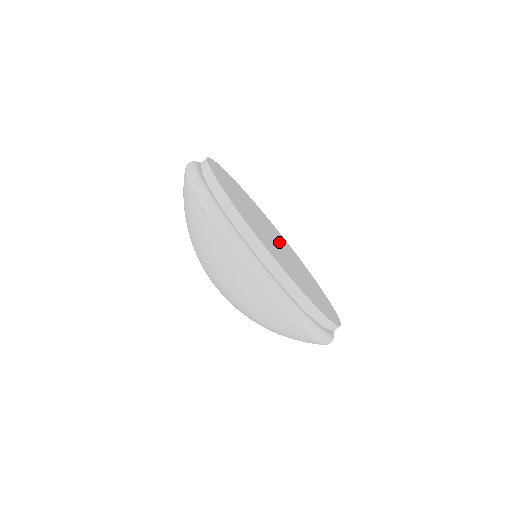
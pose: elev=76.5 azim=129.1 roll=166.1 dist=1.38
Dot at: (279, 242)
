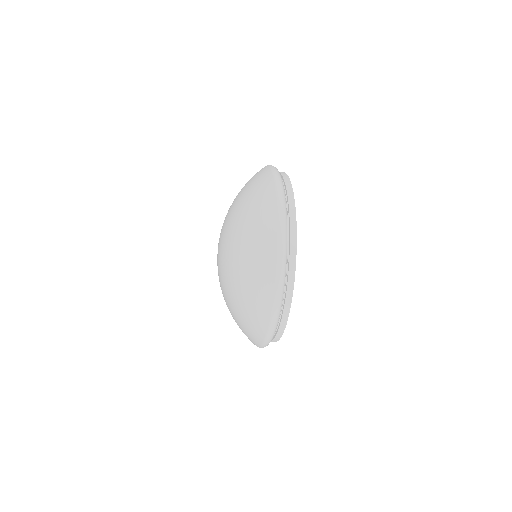
Dot at: occluded
